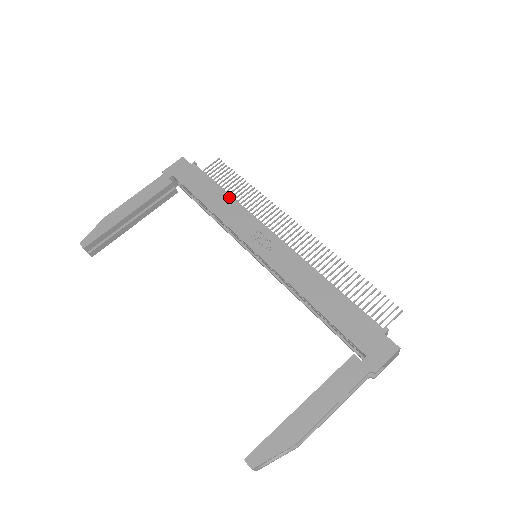
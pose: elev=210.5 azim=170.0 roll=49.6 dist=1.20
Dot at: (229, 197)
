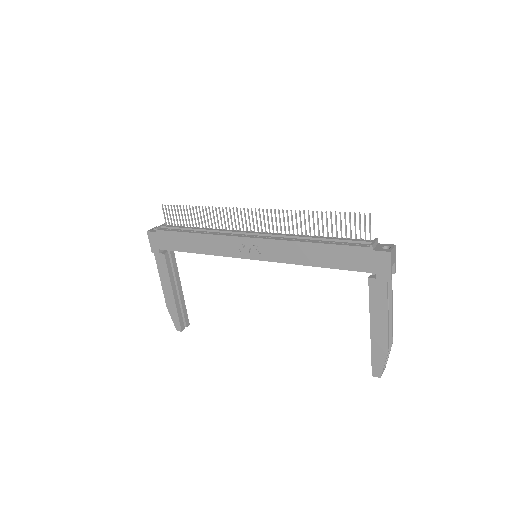
Dot at: (199, 236)
